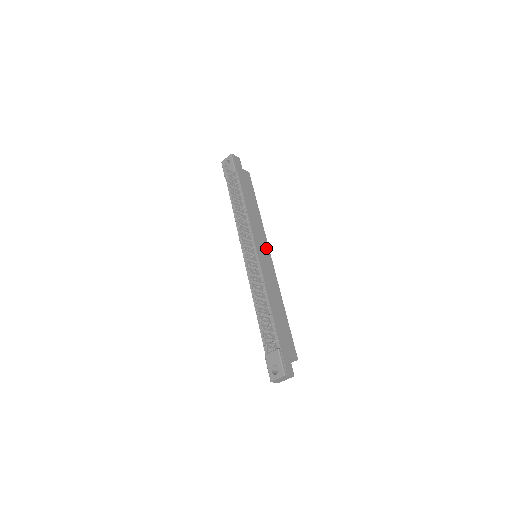
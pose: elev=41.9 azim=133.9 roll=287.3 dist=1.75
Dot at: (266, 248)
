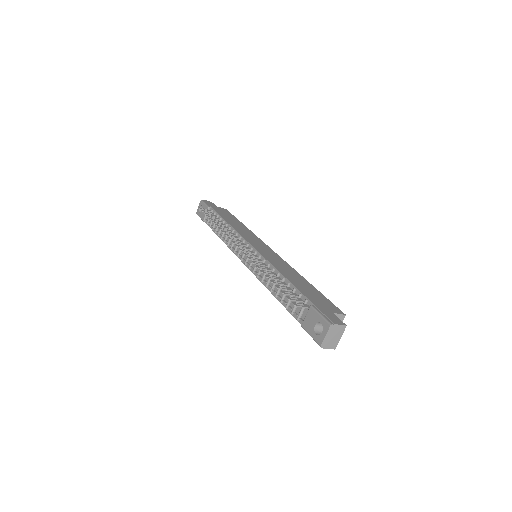
Dot at: (264, 246)
